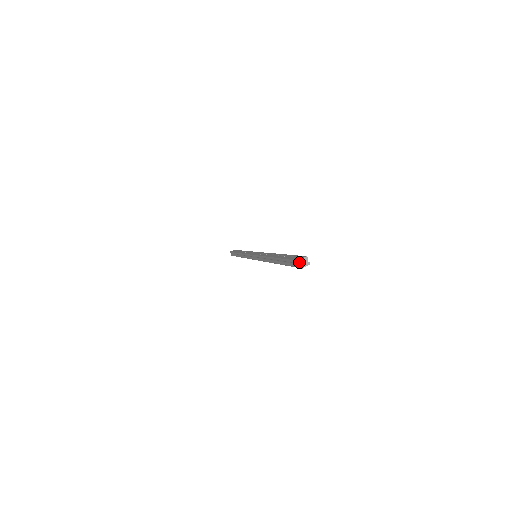
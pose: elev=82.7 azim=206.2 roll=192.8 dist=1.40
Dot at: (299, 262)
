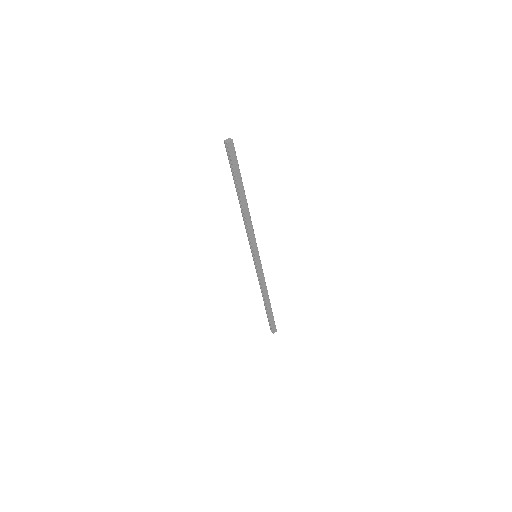
Dot at: (225, 141)
